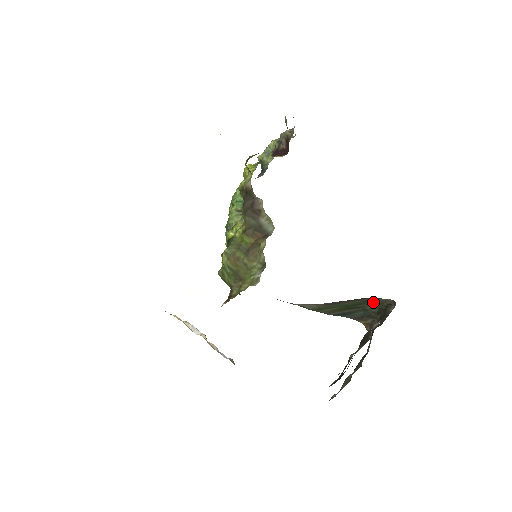
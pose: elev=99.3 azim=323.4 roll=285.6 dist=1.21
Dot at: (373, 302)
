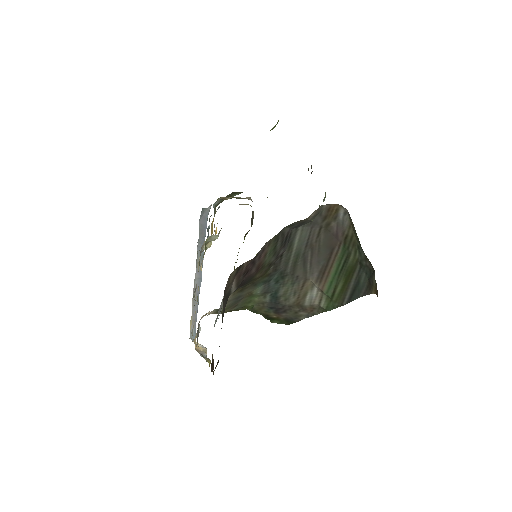
Dot at: (350, 239)
